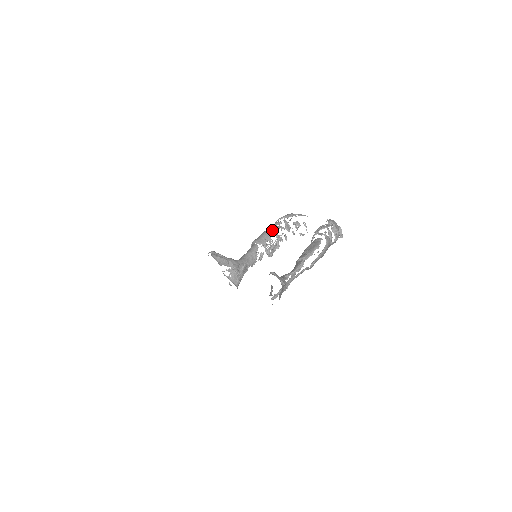
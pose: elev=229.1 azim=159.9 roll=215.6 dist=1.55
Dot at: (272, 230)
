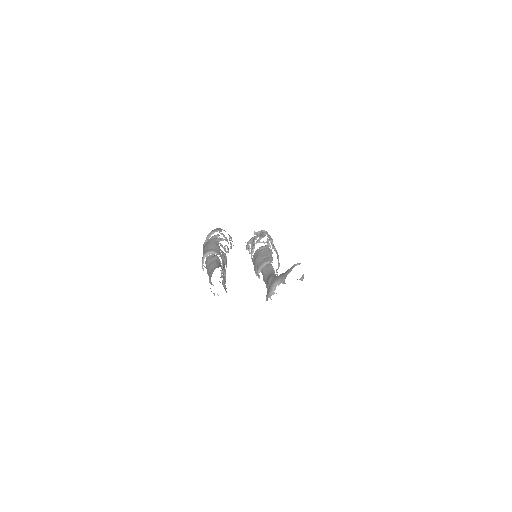
Dot at: (217, 242)
